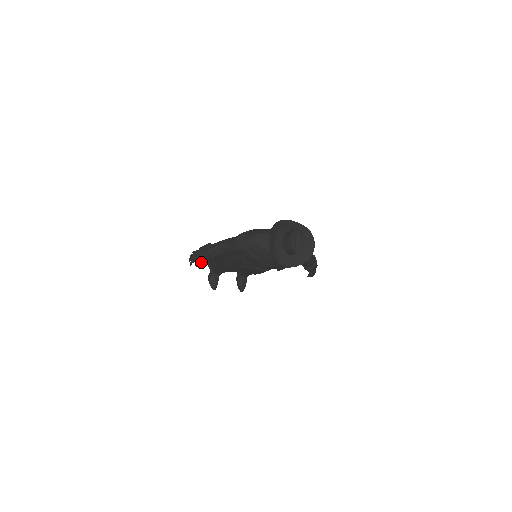
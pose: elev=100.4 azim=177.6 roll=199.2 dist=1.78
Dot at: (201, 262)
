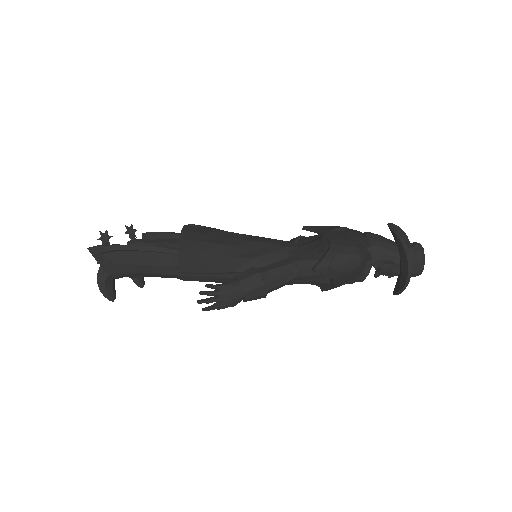
Dot at: occluded
